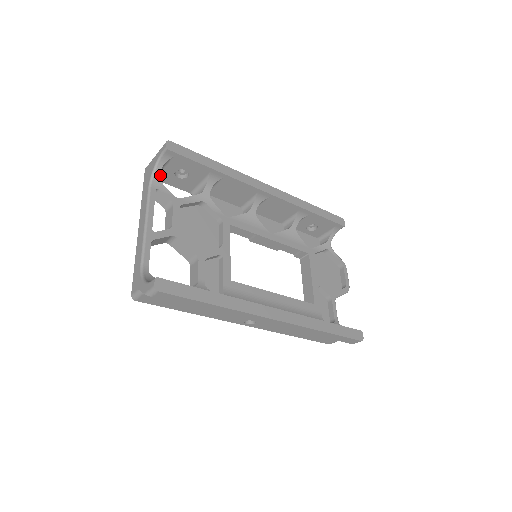
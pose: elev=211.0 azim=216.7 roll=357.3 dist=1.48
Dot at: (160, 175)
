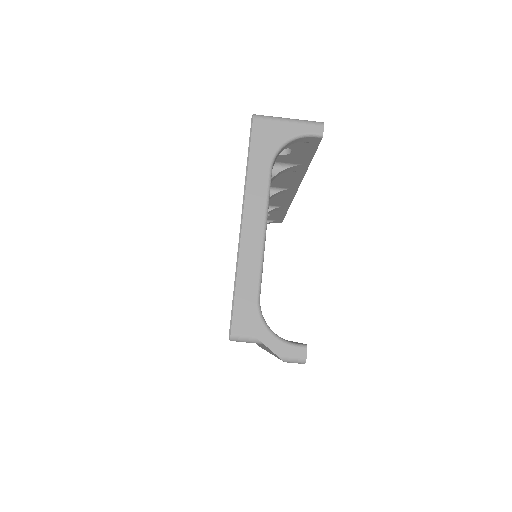
Dot at: occluded
